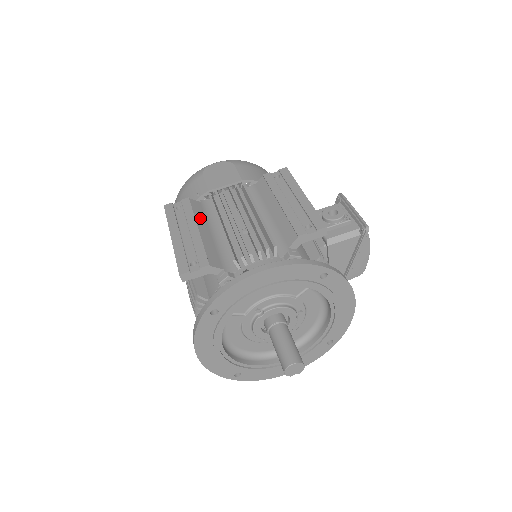
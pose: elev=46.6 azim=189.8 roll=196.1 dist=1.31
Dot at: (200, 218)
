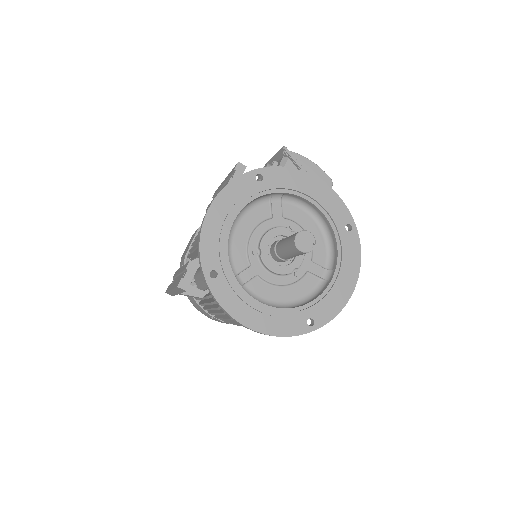
Dot at: occluded
